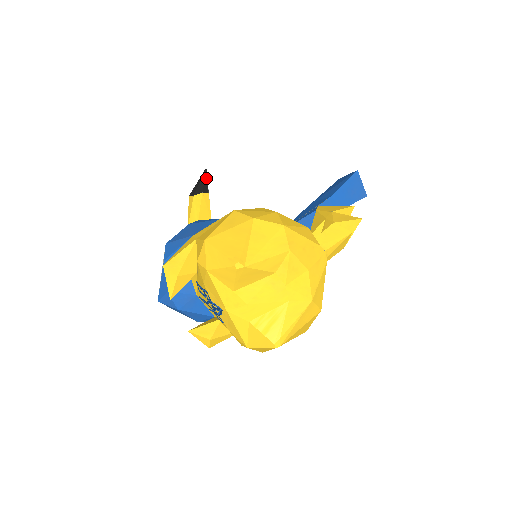
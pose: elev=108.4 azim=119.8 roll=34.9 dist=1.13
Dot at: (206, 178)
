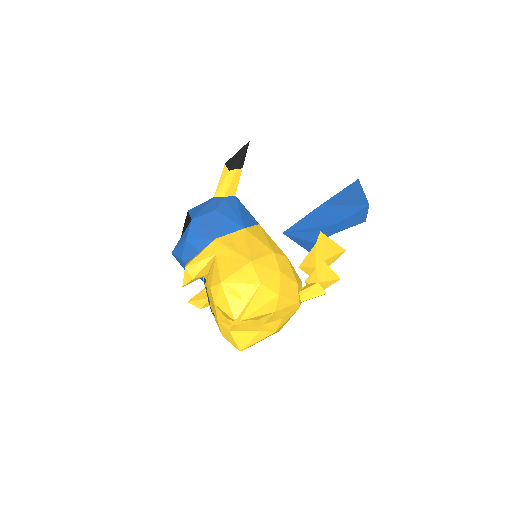
Dot at: (246, 152)
